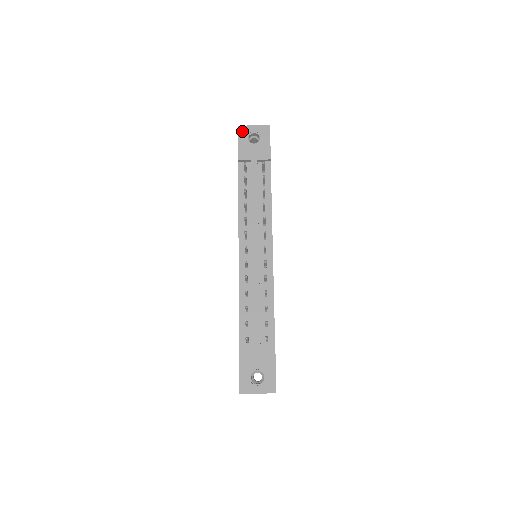
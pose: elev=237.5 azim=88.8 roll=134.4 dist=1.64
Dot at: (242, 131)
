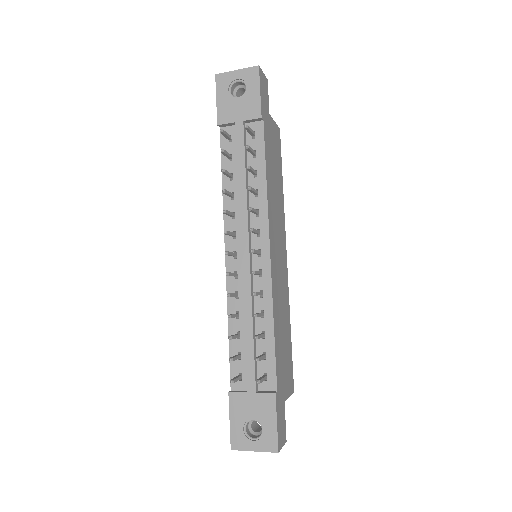
Dot at: (221, 81)
